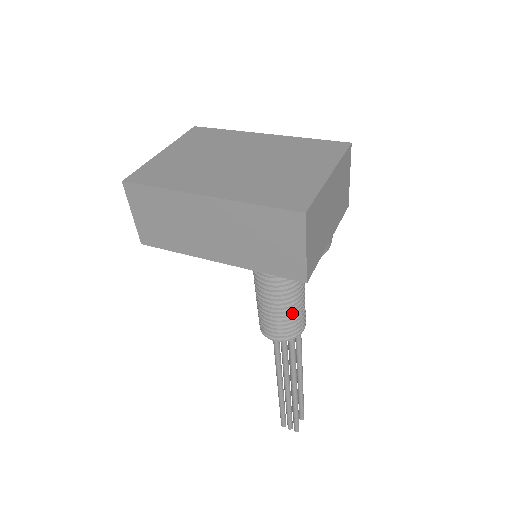
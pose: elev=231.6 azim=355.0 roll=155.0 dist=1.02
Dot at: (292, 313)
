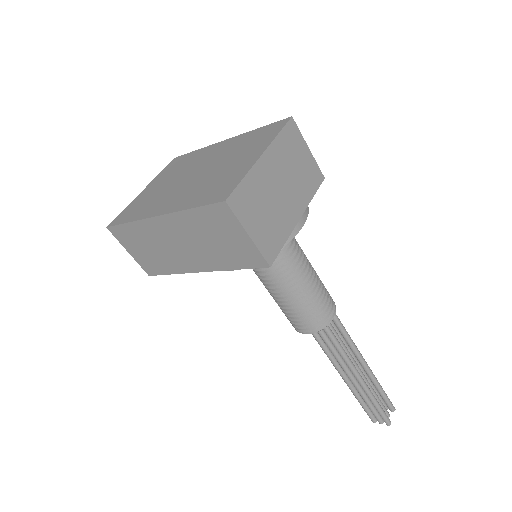
Dot at: (307, 301)
